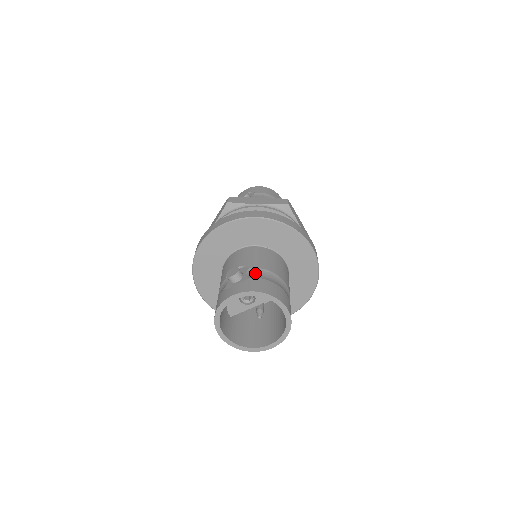
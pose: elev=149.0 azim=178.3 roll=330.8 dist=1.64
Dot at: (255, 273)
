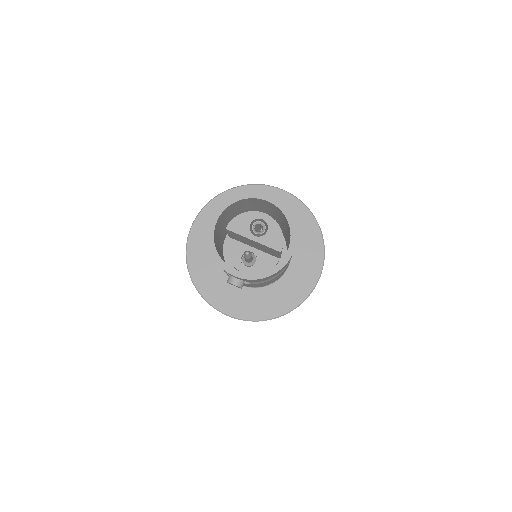
Dot at: occluded
